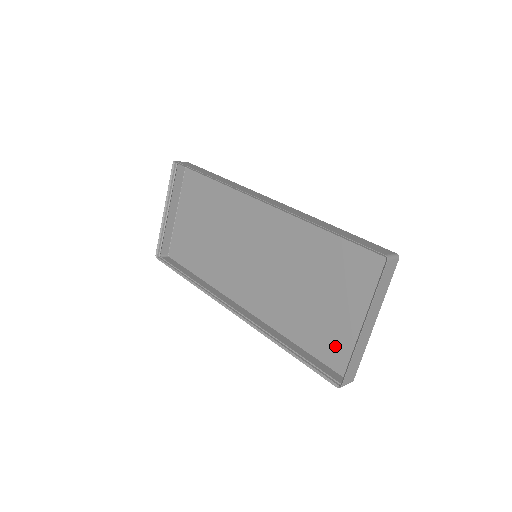
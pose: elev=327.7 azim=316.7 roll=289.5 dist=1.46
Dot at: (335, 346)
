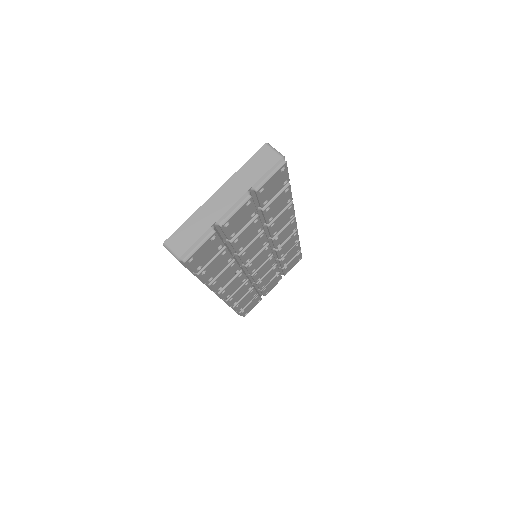
Dot at: occluded
